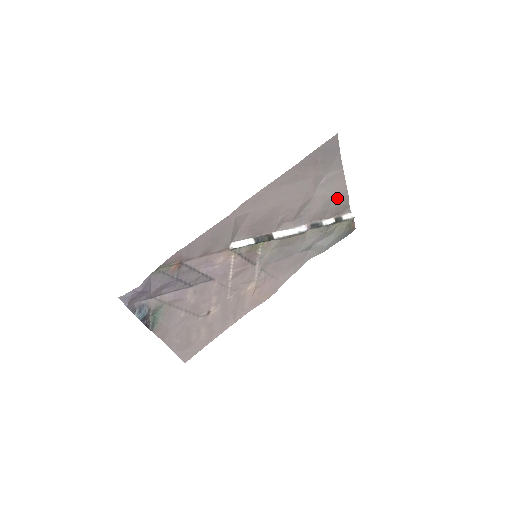
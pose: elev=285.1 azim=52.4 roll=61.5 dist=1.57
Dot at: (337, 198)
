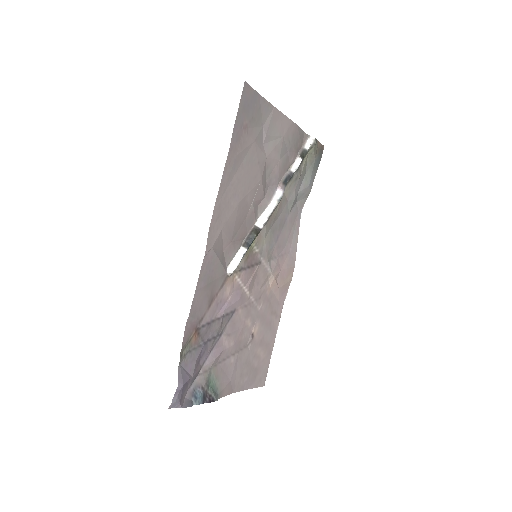
Dot at: (288, 137)
